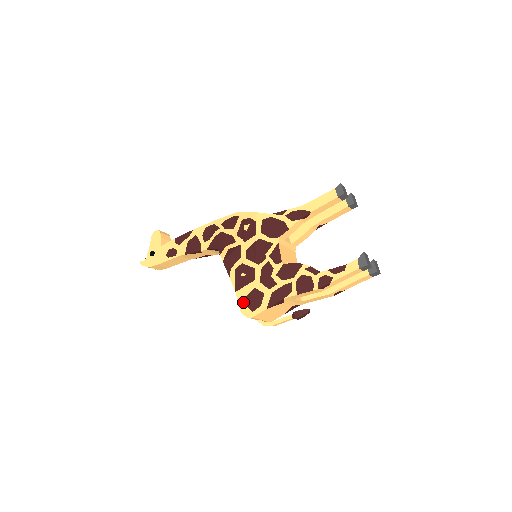
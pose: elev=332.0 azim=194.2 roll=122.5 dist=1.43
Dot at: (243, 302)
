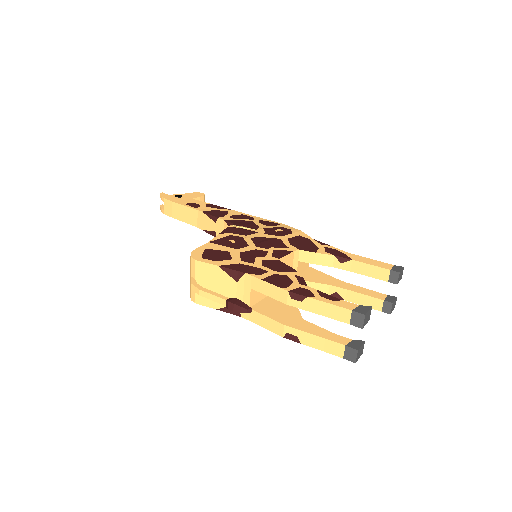
Dot at: (205, 249)
